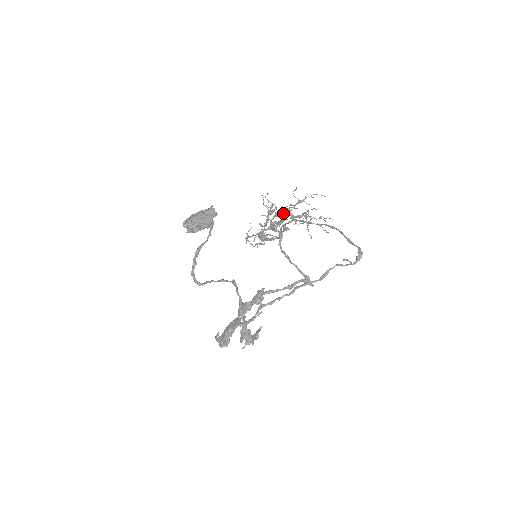
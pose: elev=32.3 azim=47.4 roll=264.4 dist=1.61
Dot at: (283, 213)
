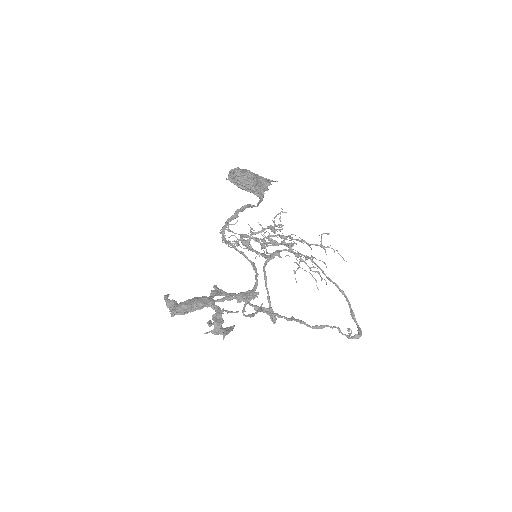
Dot at: (290, 240)
